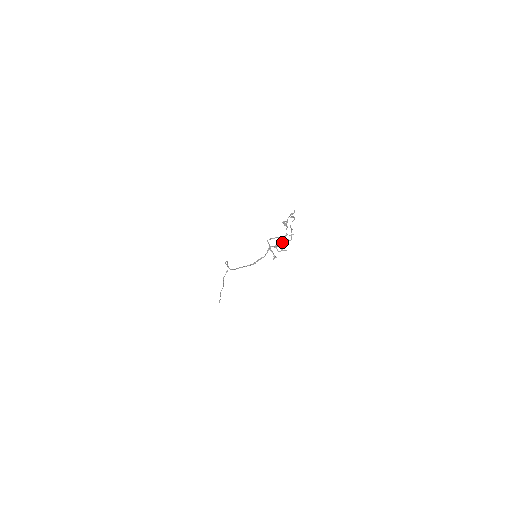
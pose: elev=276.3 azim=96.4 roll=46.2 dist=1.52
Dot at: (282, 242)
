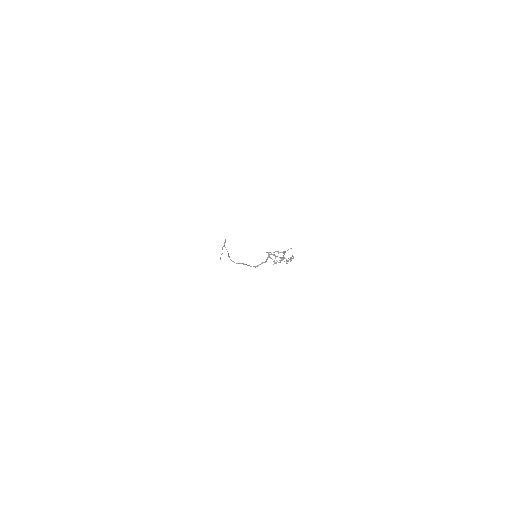
Dot at: (282, 260)
